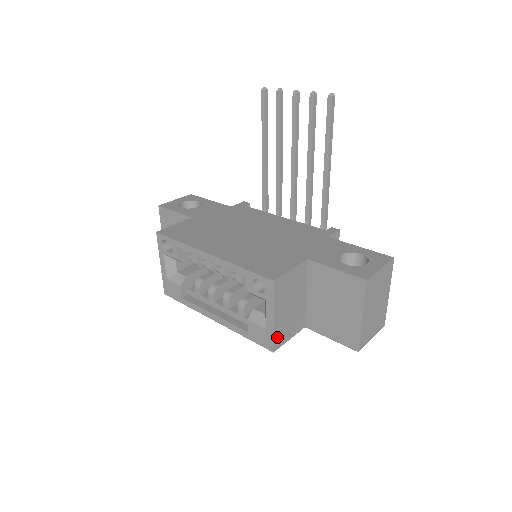
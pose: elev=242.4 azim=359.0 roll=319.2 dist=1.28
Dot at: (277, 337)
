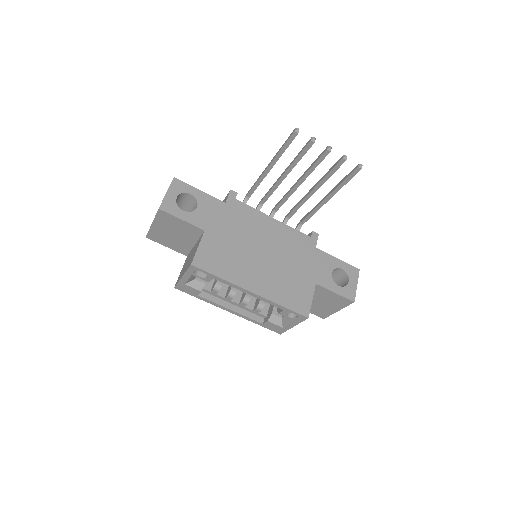
Dot at: occluded
